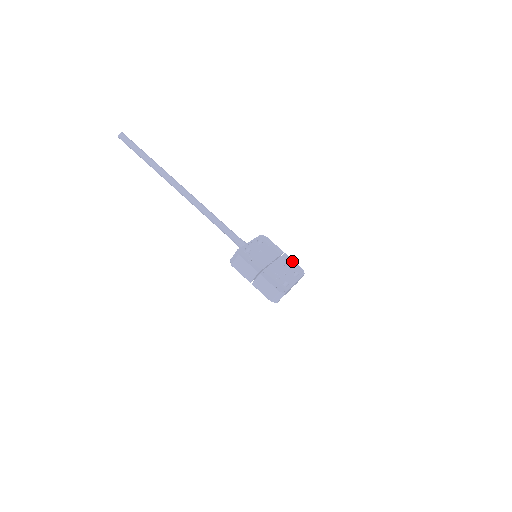
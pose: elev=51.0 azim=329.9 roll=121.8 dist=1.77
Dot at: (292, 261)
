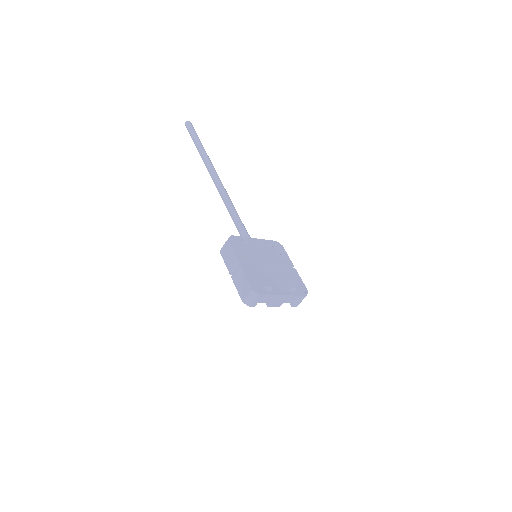
Dot at: (299, 278)
